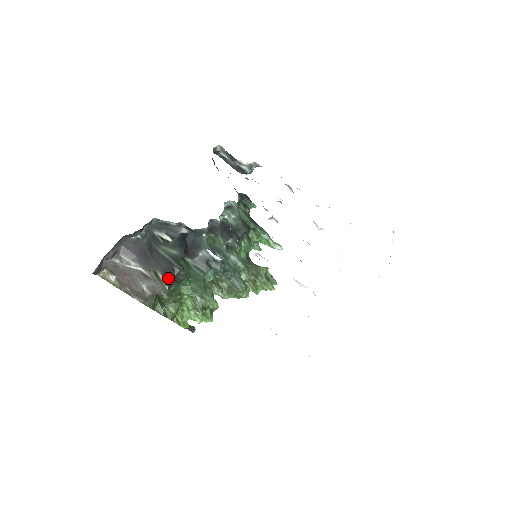
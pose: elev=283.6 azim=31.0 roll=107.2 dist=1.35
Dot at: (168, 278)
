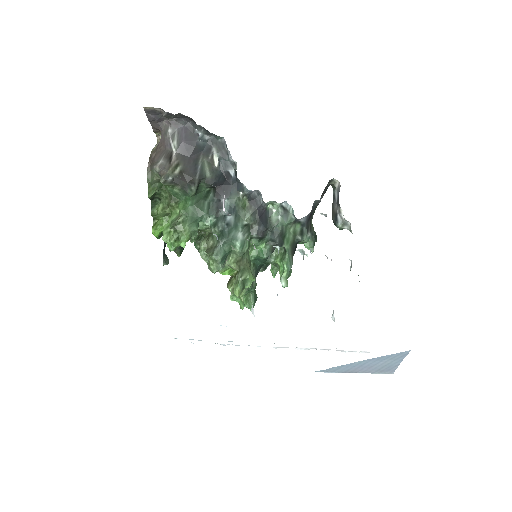
Dot at: occluded
